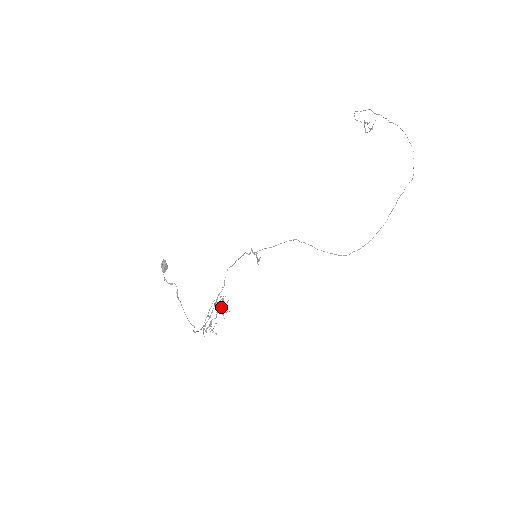
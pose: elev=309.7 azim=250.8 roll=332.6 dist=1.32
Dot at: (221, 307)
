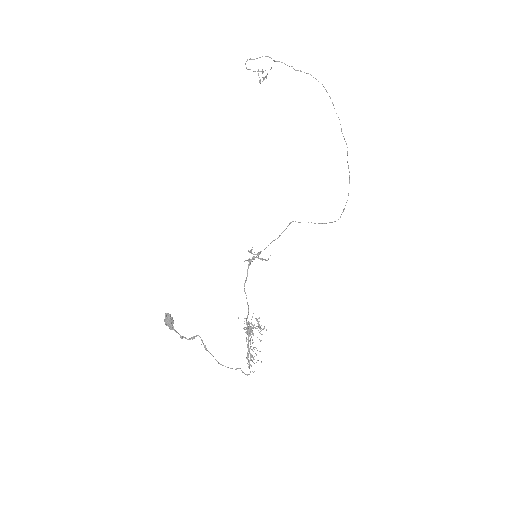
Dot at: occluded
